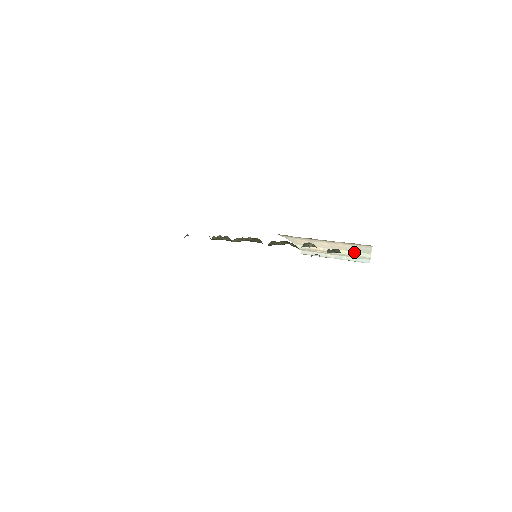
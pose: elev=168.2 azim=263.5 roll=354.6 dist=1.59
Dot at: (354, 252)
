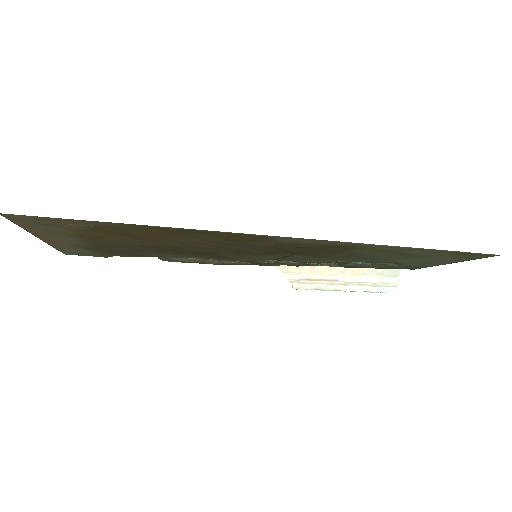
Dot at: (374, 277)
